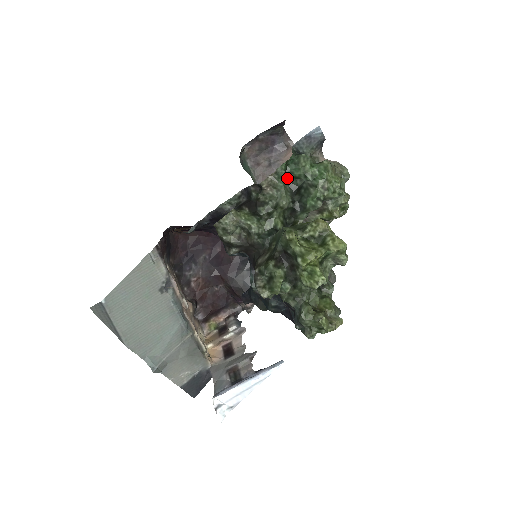
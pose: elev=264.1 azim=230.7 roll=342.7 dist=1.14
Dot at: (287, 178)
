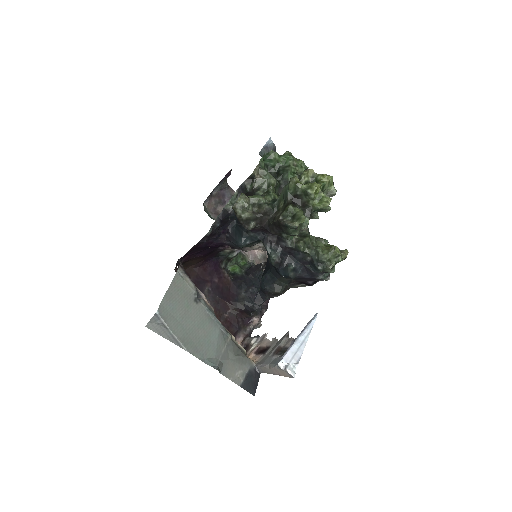
Dot at: (267, 169)
